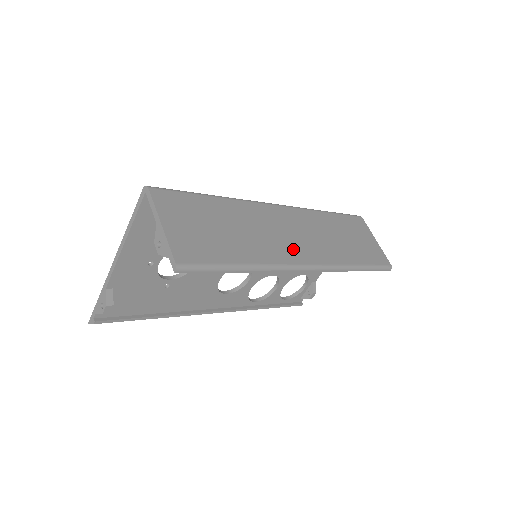
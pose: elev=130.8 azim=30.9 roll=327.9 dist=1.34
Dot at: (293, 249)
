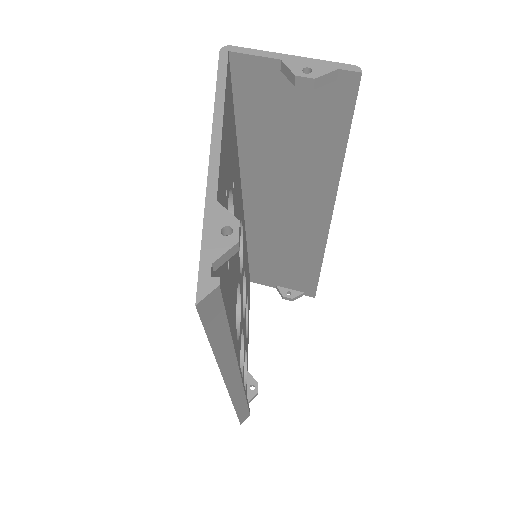
Dot at: occluded
